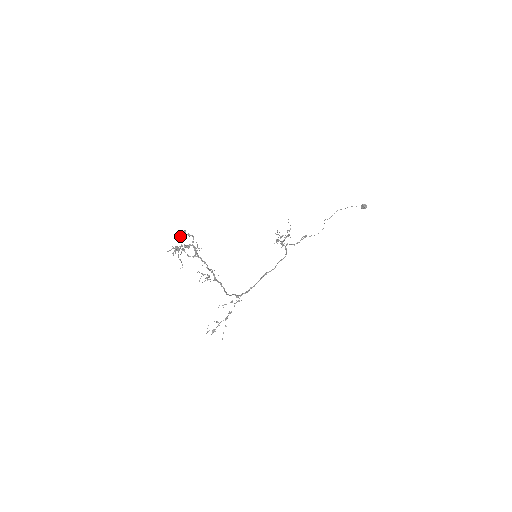
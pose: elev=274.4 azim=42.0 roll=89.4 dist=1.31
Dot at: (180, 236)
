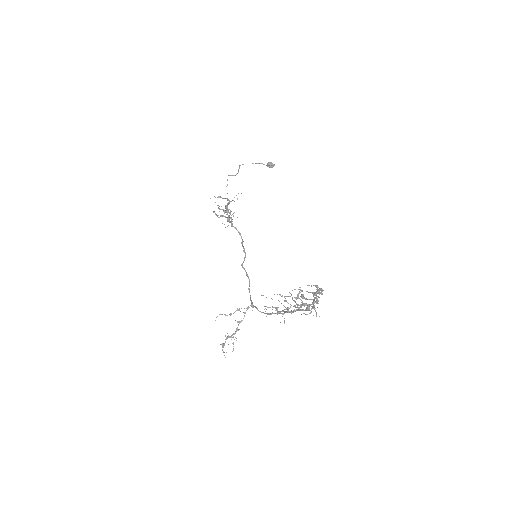
Dot at: occluded
